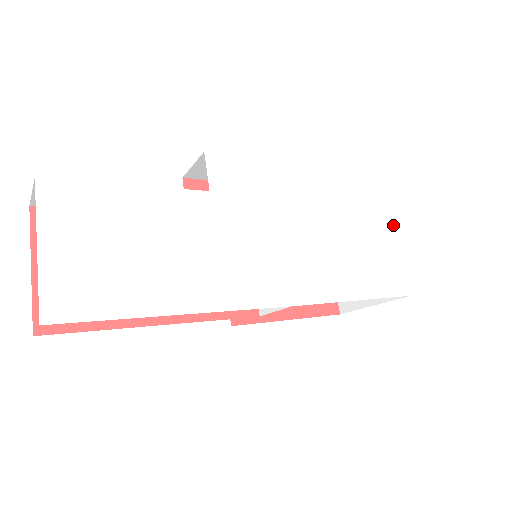
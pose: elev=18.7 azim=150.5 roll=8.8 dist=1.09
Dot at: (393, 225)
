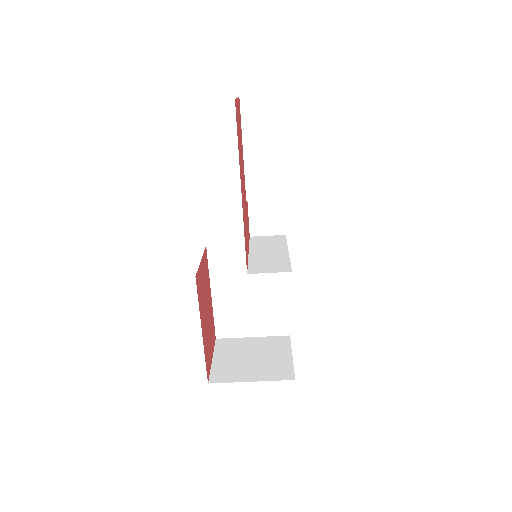
Dot at: occluded
